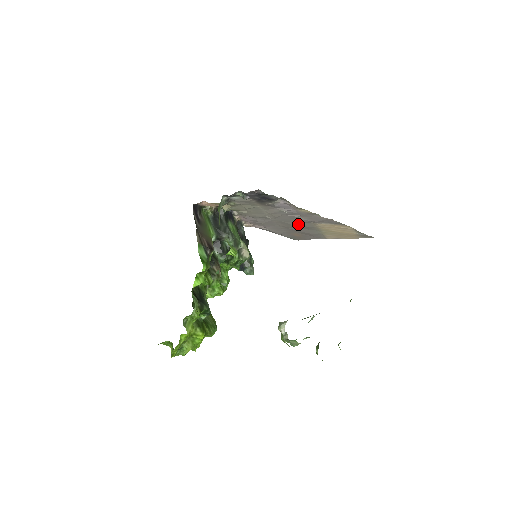
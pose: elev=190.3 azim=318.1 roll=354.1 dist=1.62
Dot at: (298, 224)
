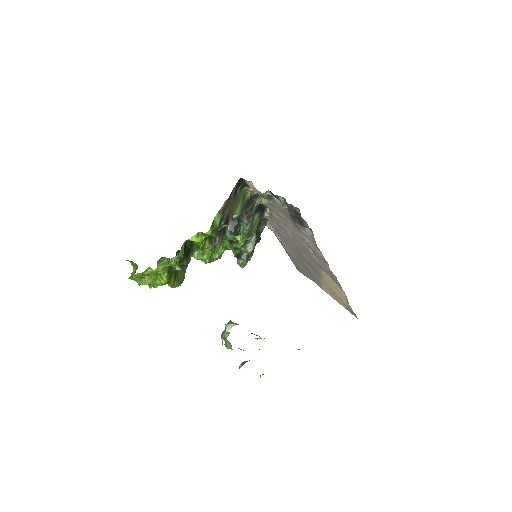
Dot at: (308, 259)
